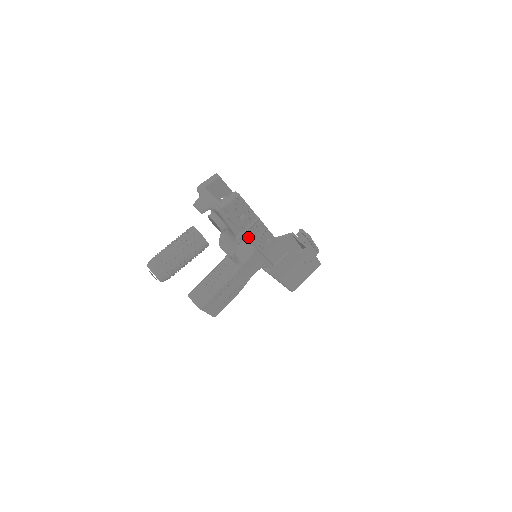
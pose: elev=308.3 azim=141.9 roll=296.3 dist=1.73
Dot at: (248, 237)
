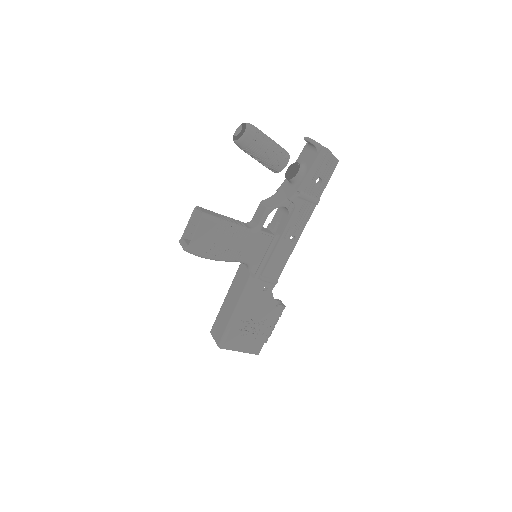
Dot at: (297, 207)
